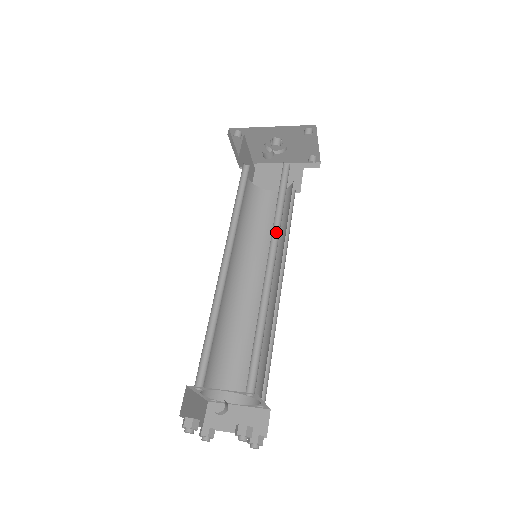
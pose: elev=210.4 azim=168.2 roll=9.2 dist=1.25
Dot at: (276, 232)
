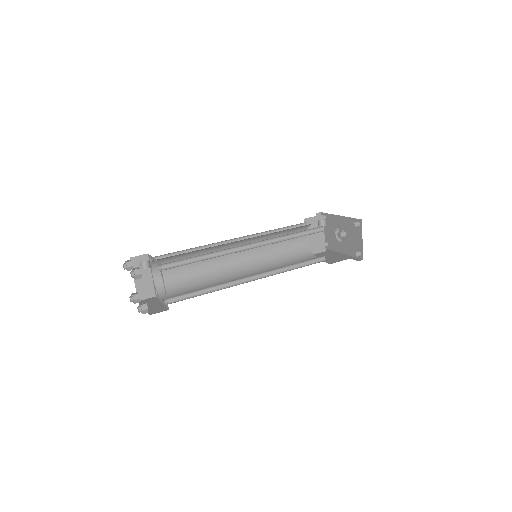
Dot at: (273, 243)
